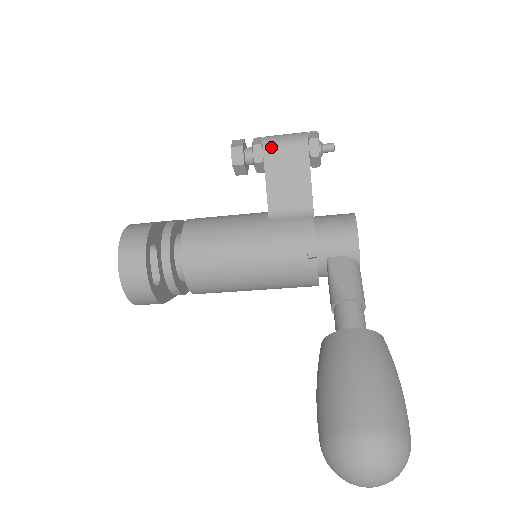
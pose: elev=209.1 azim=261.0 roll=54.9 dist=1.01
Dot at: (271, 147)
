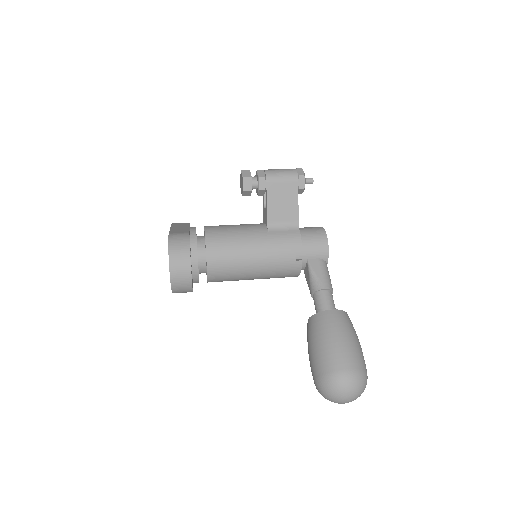
Dot at: (272, 180)
